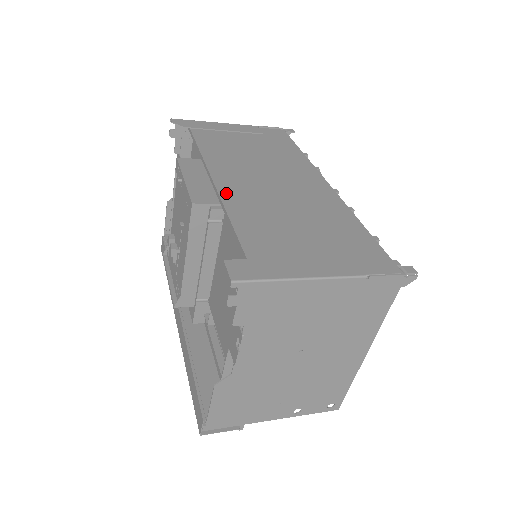
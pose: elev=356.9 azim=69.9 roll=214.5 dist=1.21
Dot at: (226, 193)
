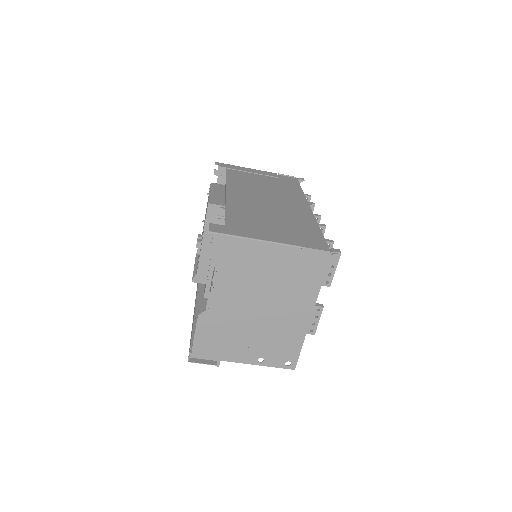
Dot at: (231, 199)
